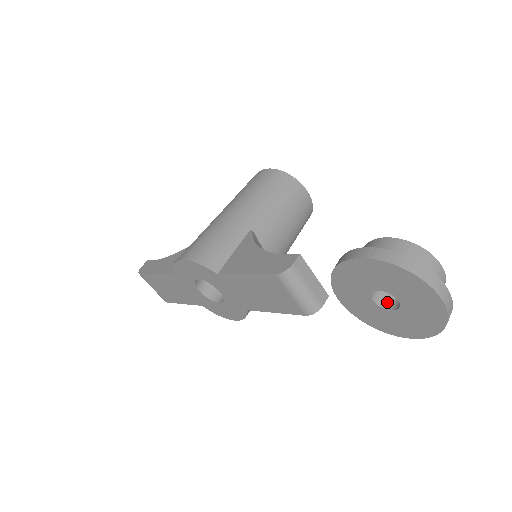
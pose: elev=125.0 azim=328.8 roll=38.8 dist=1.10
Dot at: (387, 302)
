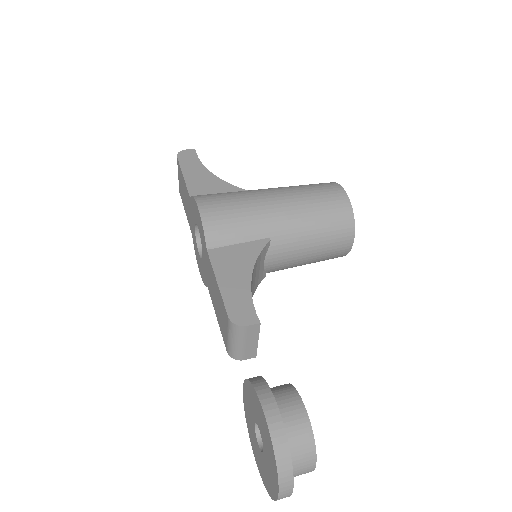
Dot at: occluded
